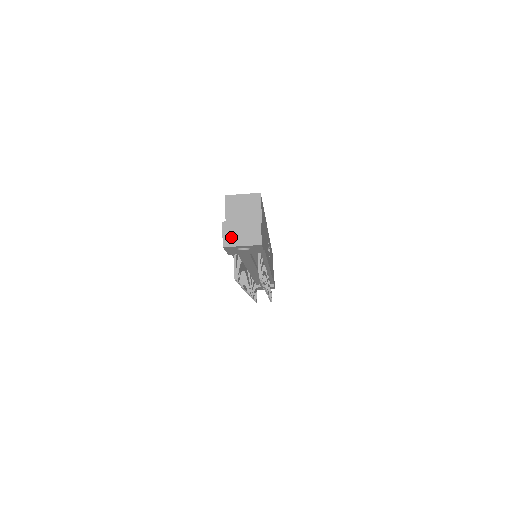
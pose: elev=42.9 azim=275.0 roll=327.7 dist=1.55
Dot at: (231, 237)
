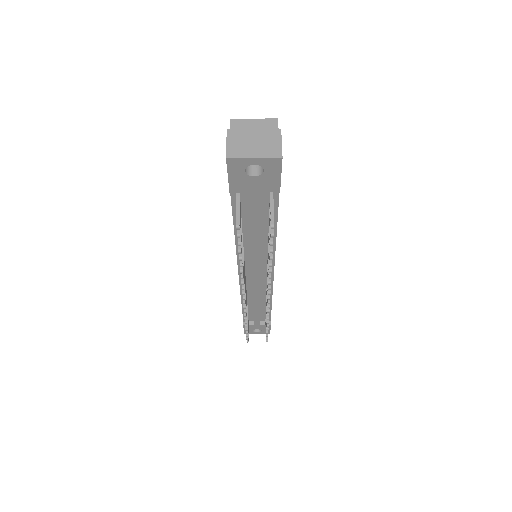
Dot at: (238, 147)
